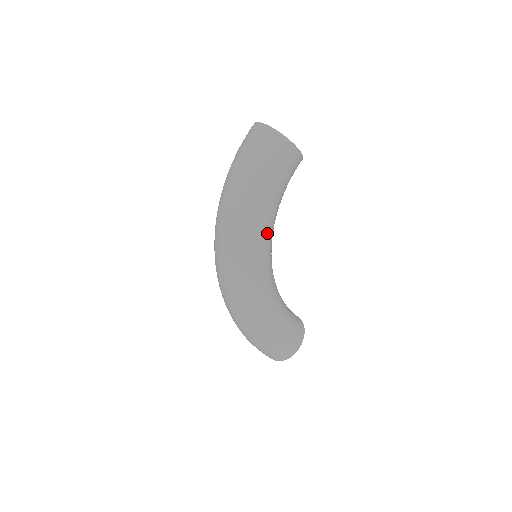
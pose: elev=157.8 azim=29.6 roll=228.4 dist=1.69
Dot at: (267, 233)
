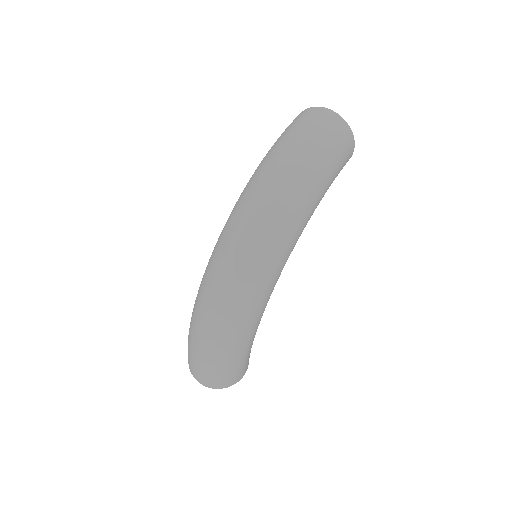
Dot at: occluded
